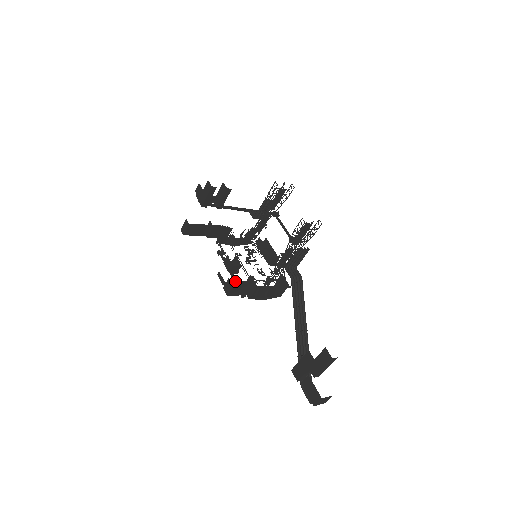
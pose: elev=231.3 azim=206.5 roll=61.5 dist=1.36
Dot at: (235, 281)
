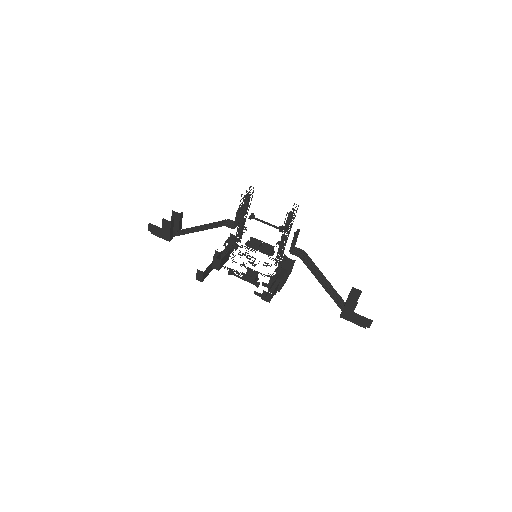
Dot at: (269, 289)
